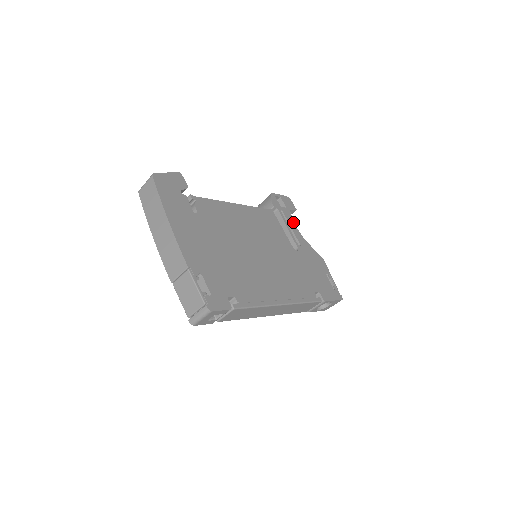
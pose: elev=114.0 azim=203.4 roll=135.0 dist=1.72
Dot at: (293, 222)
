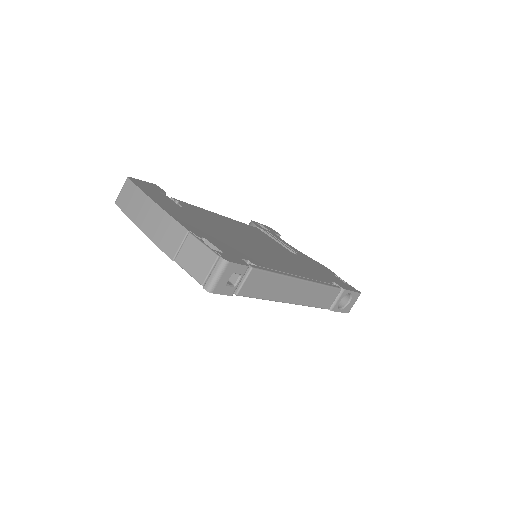
Dot at: (282, 240)
